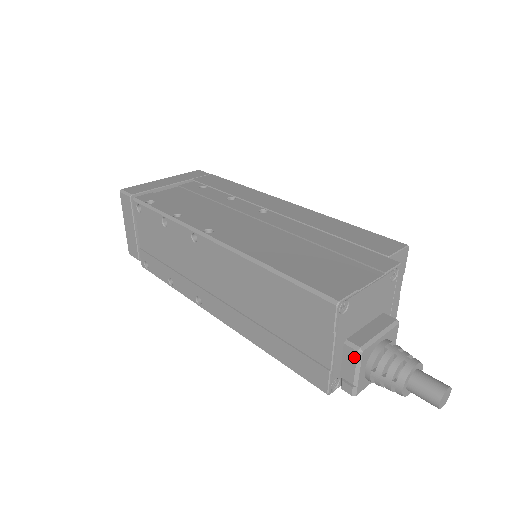
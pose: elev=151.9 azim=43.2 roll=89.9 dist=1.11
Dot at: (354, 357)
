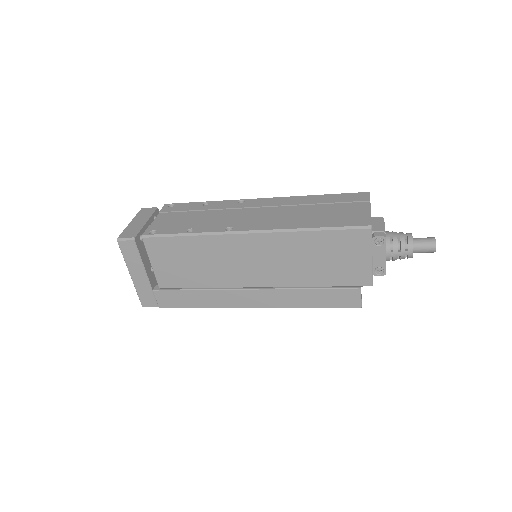
Dot at: (380, 219)
